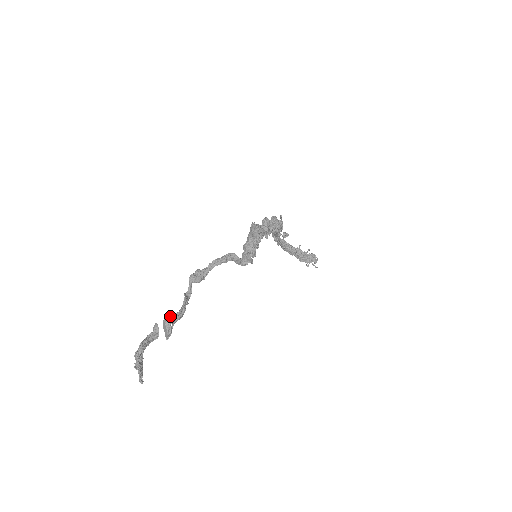
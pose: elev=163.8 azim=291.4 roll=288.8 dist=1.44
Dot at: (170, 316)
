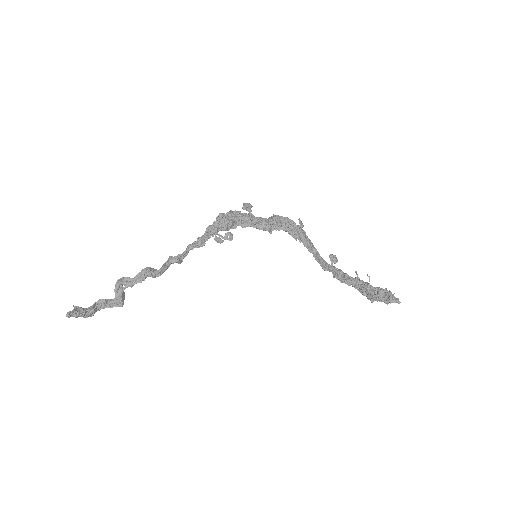
Dot at: (124, 277)
